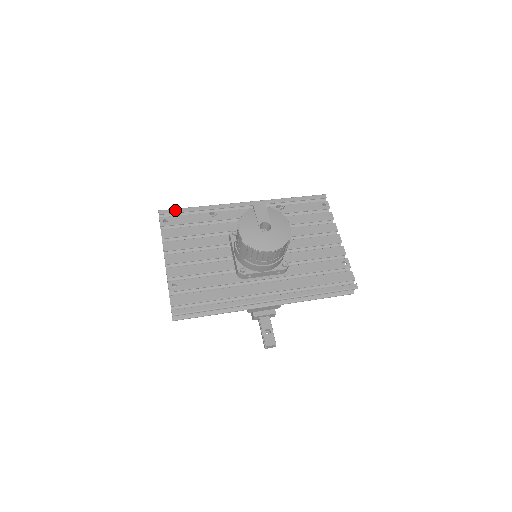
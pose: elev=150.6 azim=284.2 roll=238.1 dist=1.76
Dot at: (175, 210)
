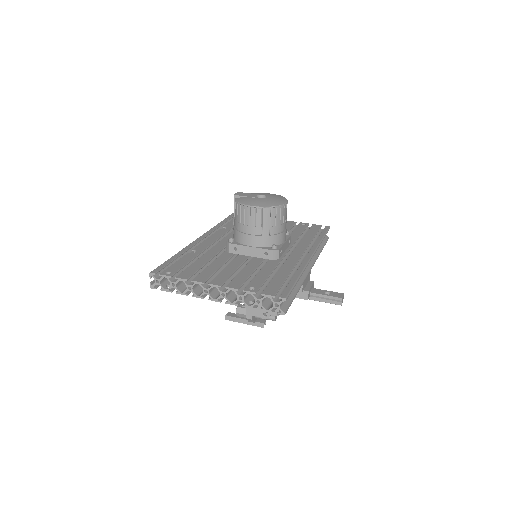
Dot at: (162, 265)
